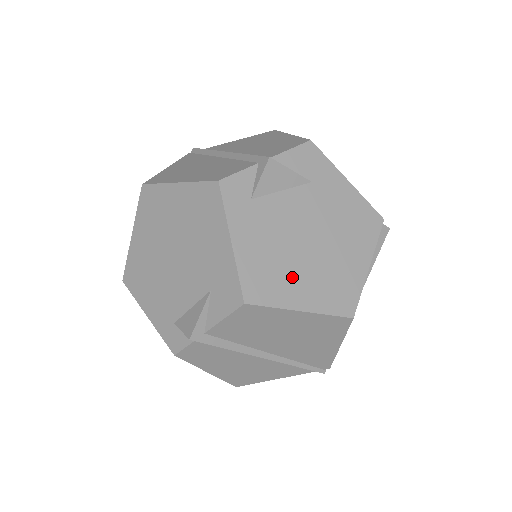
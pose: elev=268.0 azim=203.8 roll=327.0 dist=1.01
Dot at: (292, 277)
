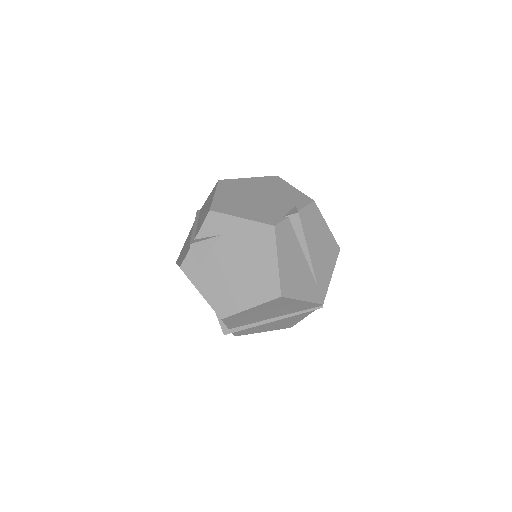
Dot at: (237, 294)
